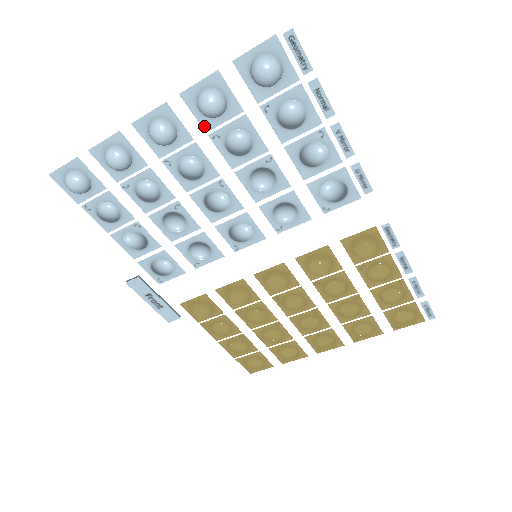
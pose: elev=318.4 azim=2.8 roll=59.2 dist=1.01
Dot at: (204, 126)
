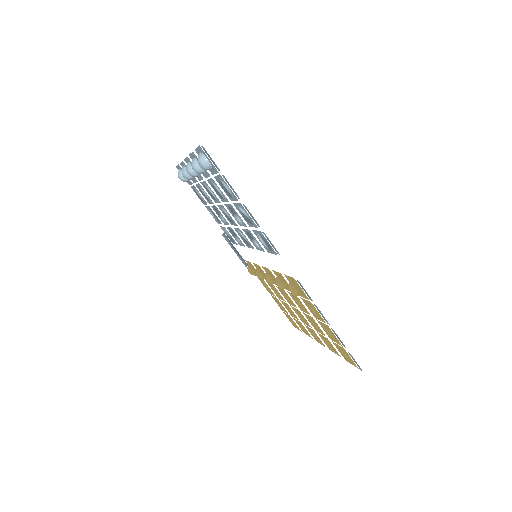
Dot at: (203, 175)
